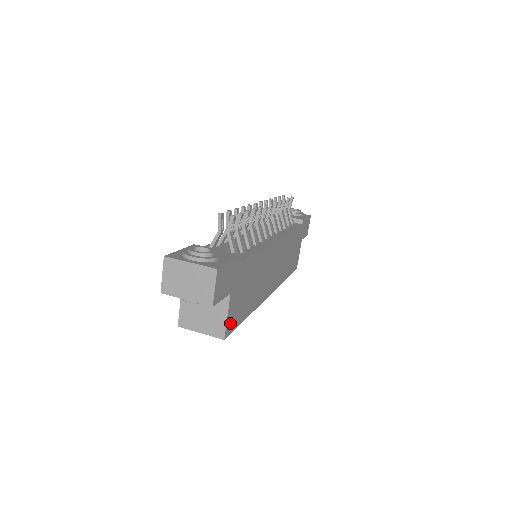
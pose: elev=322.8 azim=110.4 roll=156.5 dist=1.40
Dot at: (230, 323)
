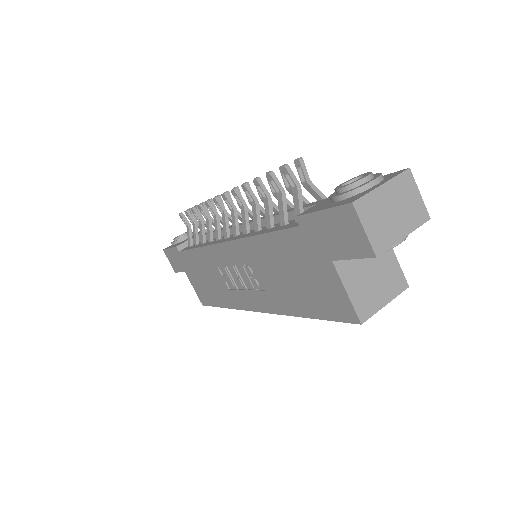
Dot at: occluded
